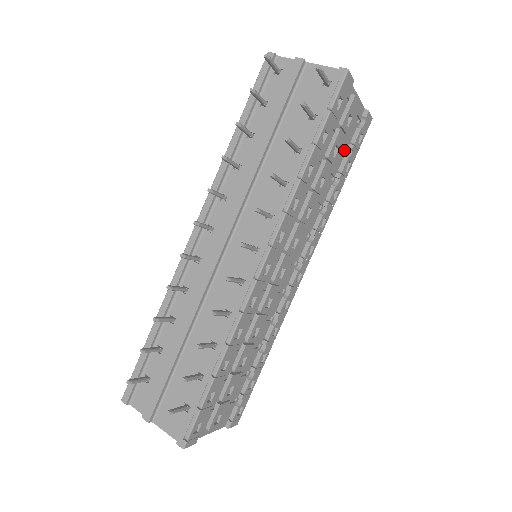
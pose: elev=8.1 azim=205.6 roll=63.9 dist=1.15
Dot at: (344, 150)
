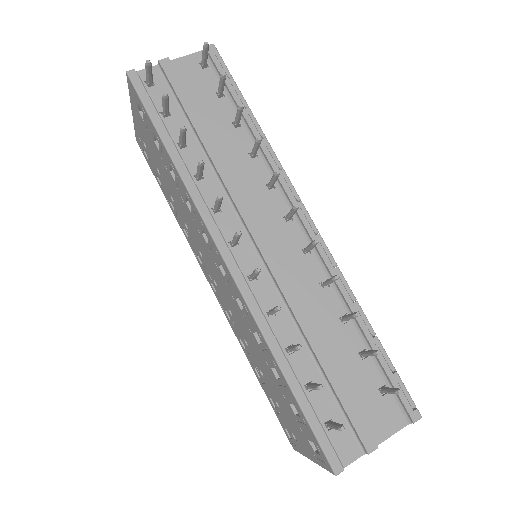
Dot at: occluded
